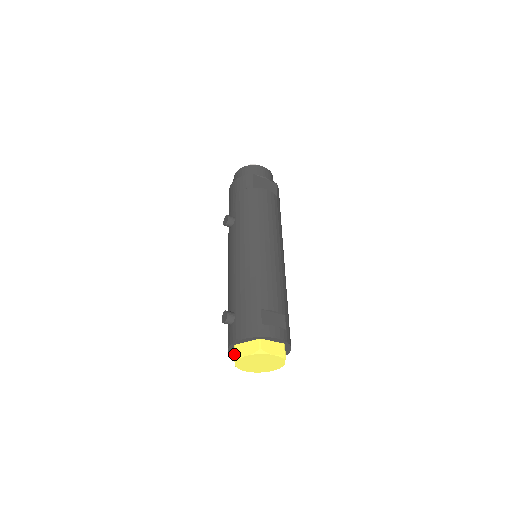
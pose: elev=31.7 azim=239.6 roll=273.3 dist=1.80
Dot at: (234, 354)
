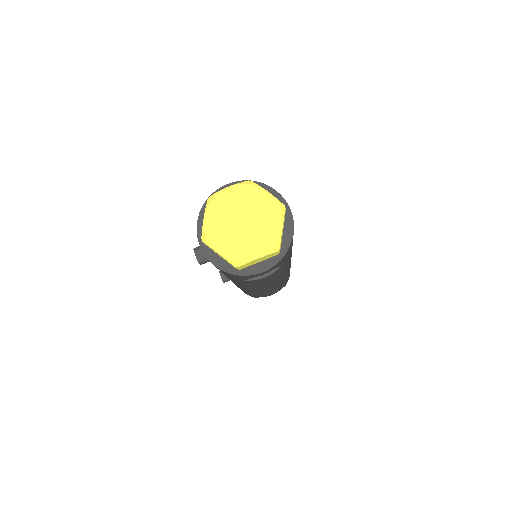
Dot at: occluded
